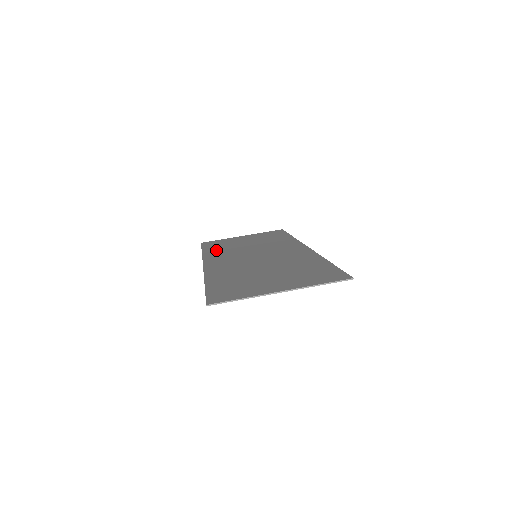
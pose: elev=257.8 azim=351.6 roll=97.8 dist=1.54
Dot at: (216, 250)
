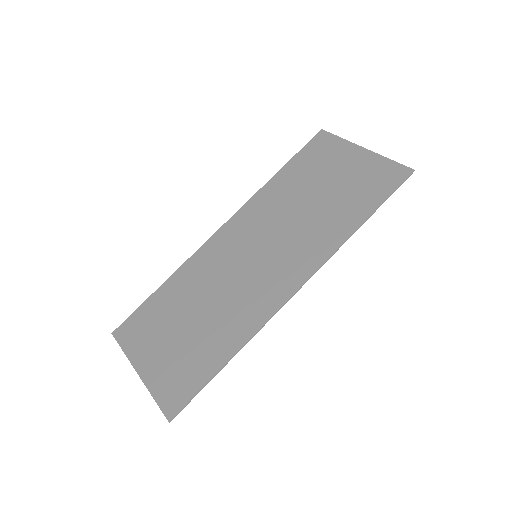
Dot at: (280, 186)
